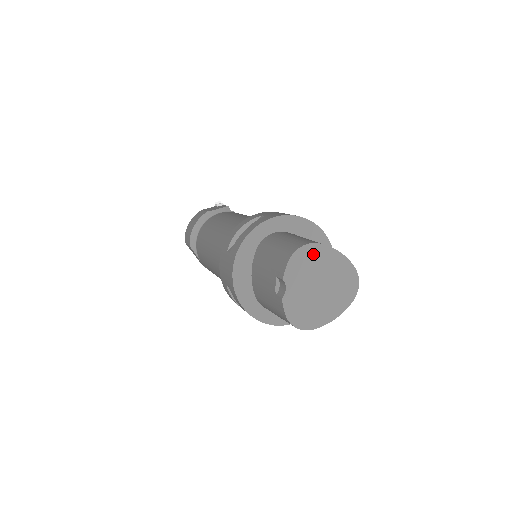
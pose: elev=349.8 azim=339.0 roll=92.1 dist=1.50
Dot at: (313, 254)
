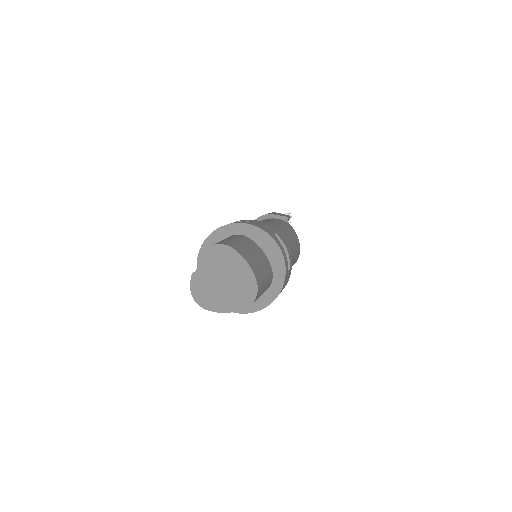
Dot at: (226, 254)
